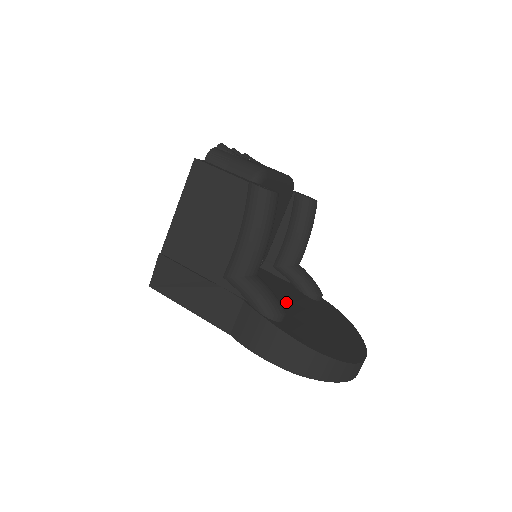
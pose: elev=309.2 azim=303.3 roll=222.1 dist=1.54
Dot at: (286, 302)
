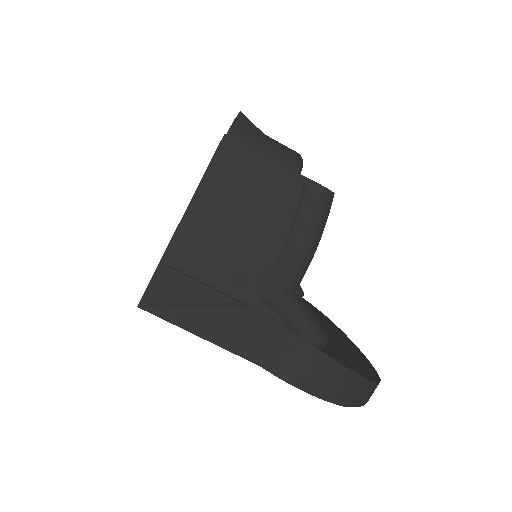
Dot at: occluded
